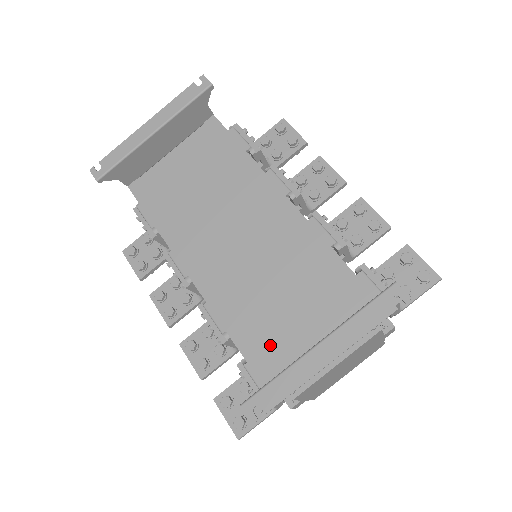
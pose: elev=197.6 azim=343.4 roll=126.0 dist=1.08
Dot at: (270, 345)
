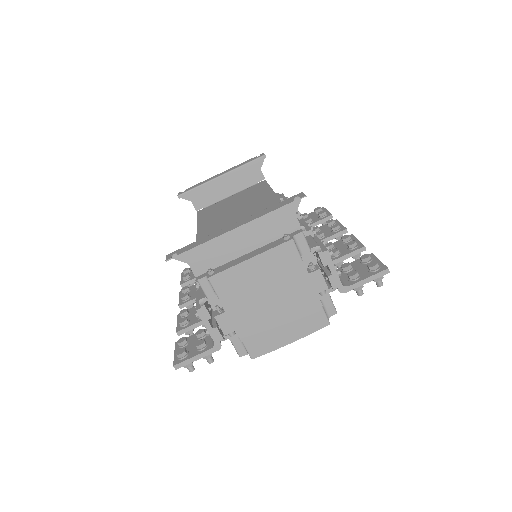
Dot at: occluded
